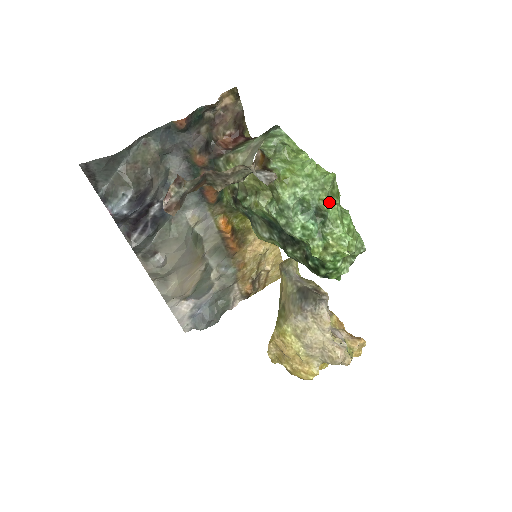
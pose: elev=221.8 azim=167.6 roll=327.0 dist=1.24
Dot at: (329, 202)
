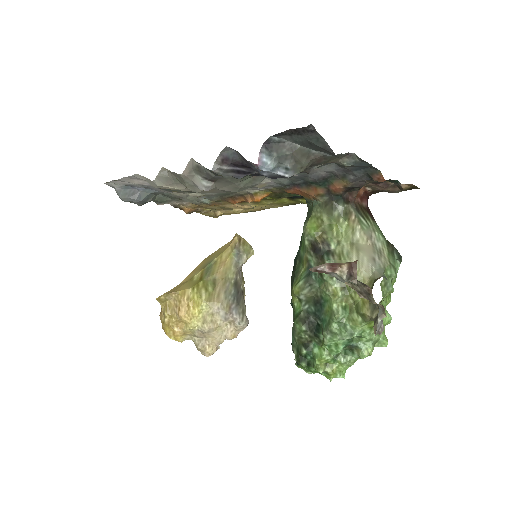
Dot at: (366, 353)
